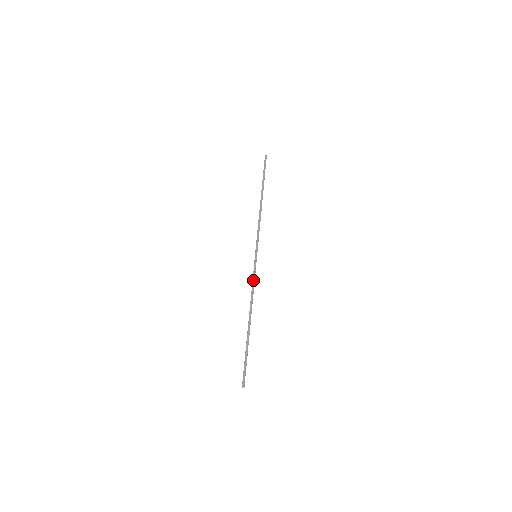
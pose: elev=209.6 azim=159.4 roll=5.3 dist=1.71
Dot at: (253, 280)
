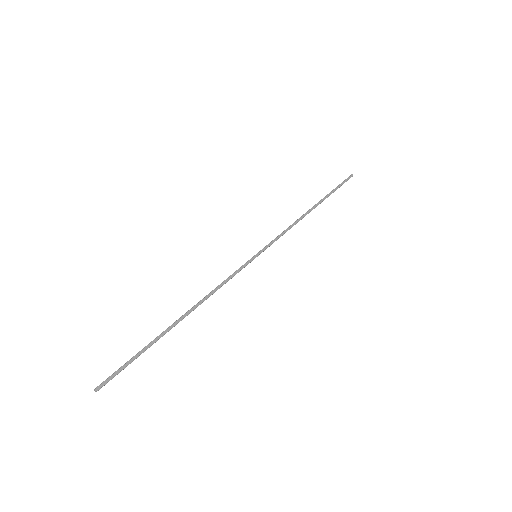
Dot at: (230, 277)
